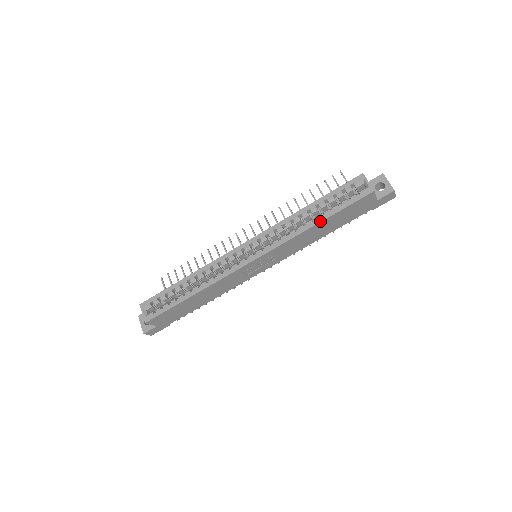
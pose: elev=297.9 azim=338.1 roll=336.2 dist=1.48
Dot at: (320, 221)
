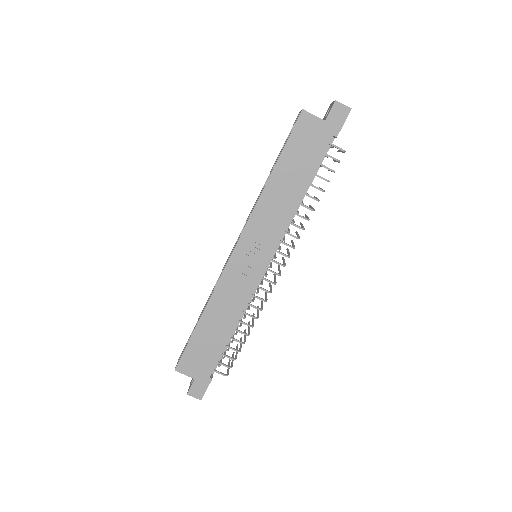
Dot at: (271, 171)
